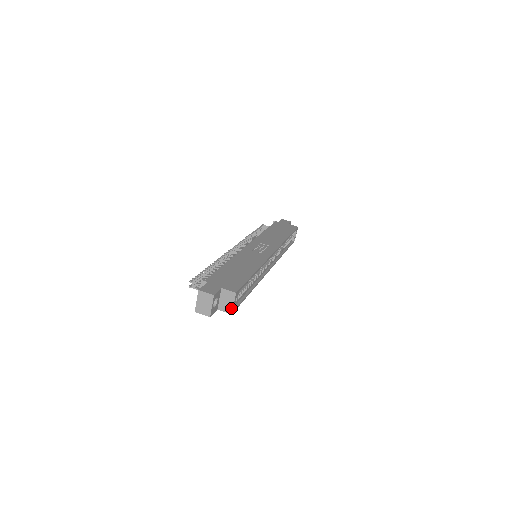
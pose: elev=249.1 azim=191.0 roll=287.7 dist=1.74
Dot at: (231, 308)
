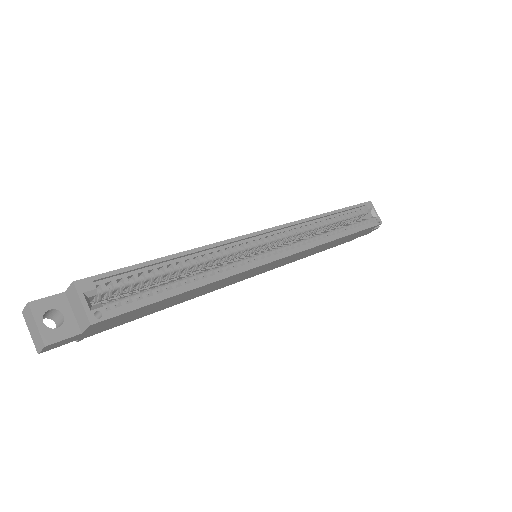
Dot at: (85, 315)
